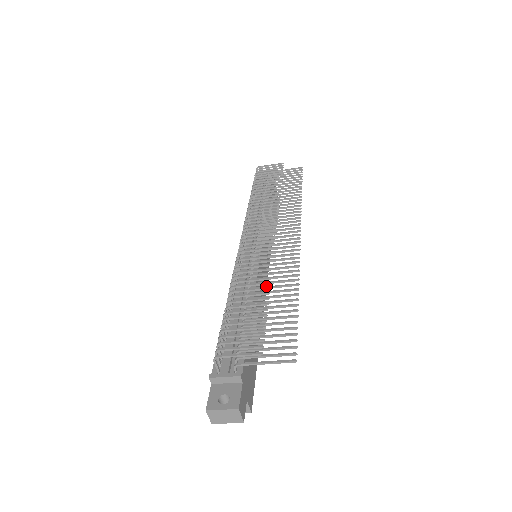
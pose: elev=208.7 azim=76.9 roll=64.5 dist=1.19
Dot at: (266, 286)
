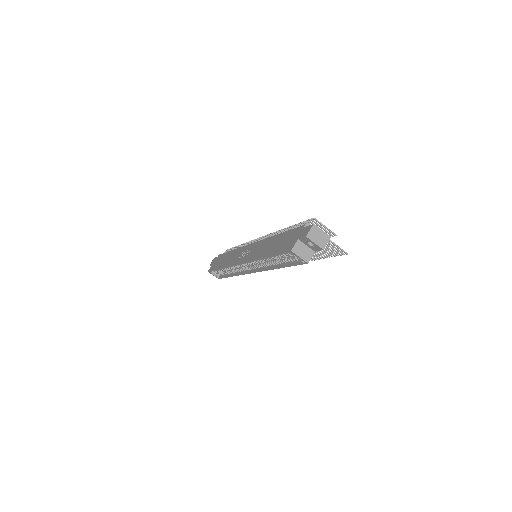
Dot at: occluded
